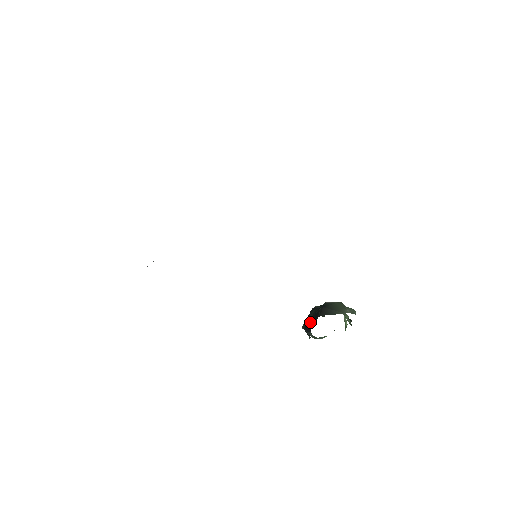
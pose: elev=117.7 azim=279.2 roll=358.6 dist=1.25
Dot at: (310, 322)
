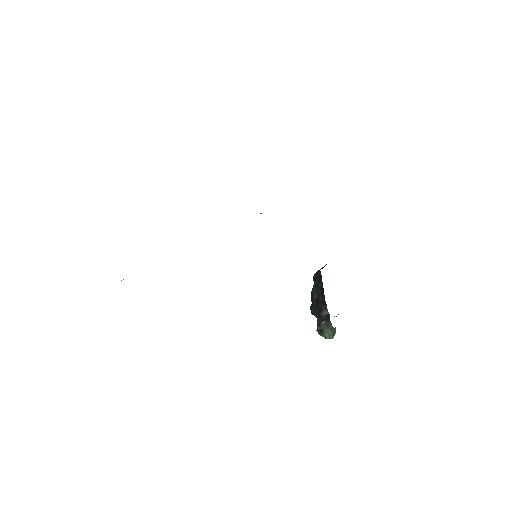
Dot at: (319, 298)
